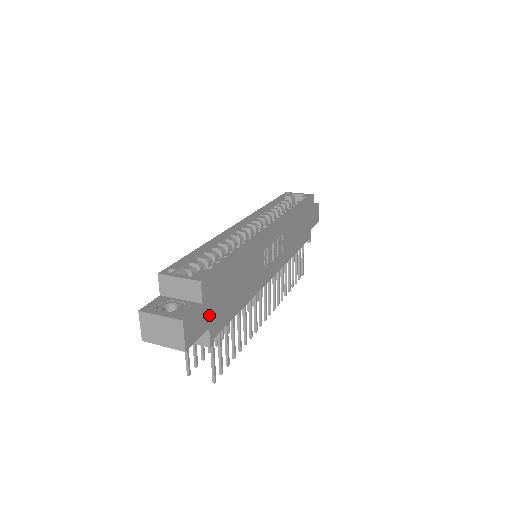
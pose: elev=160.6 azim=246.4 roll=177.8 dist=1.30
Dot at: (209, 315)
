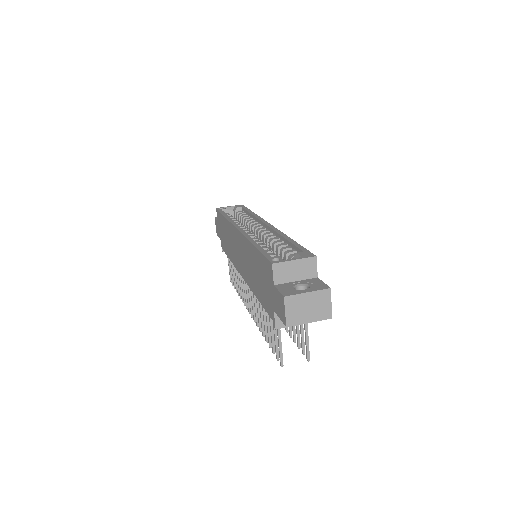
Dot at: occluded
